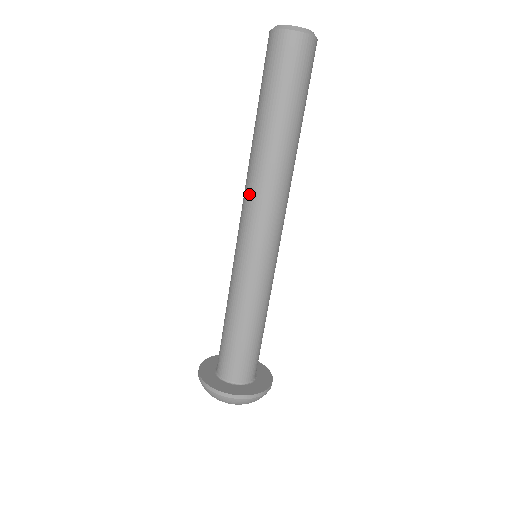
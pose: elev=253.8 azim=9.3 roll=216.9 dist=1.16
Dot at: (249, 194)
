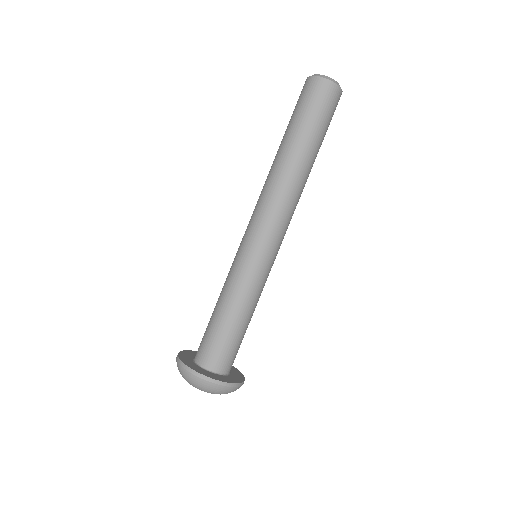
Dot at: (261, 197)
